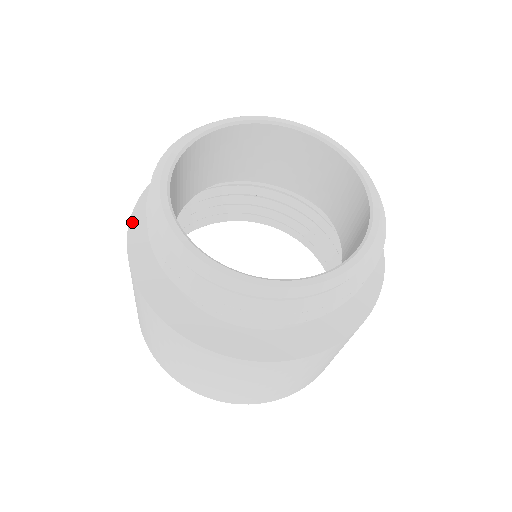
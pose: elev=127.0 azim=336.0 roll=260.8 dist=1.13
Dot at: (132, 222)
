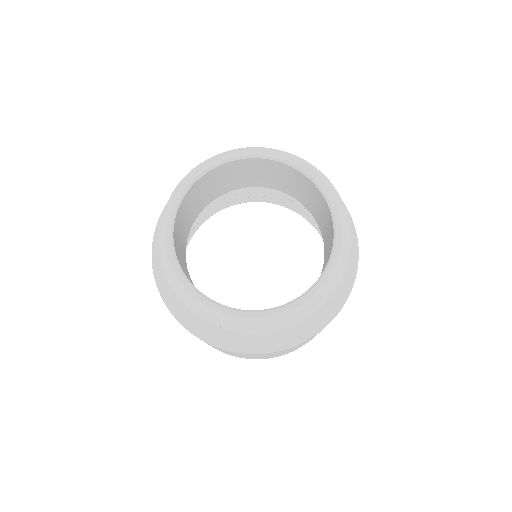
Dot at: occluded
